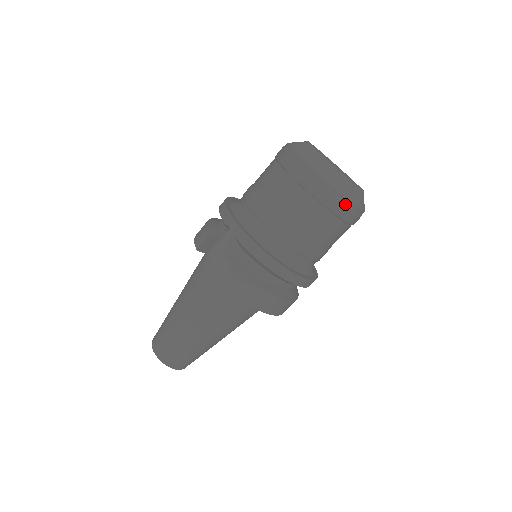
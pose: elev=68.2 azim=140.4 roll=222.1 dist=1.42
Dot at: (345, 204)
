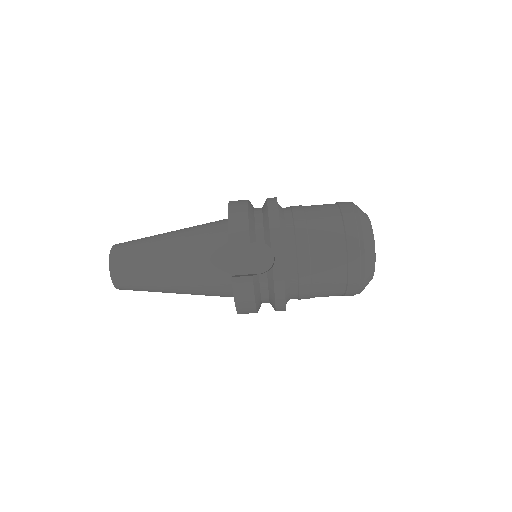
Dot at: (357, 293)
